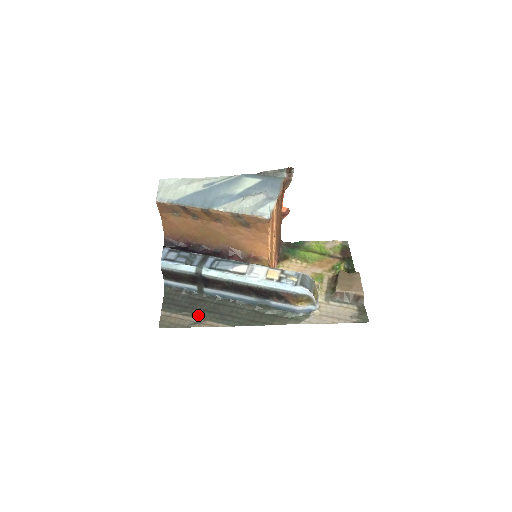
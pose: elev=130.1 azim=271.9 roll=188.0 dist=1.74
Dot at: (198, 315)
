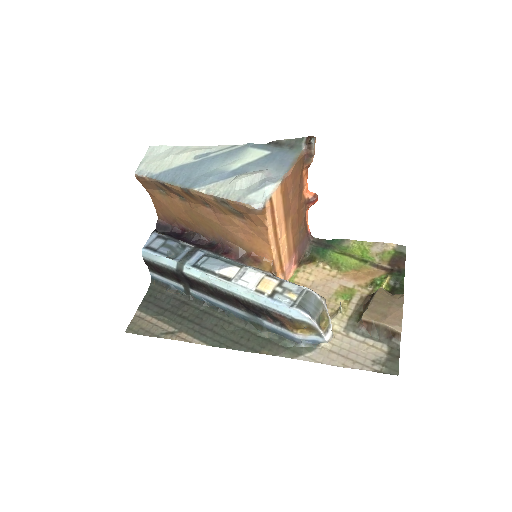
Dot at: (175, 323)
